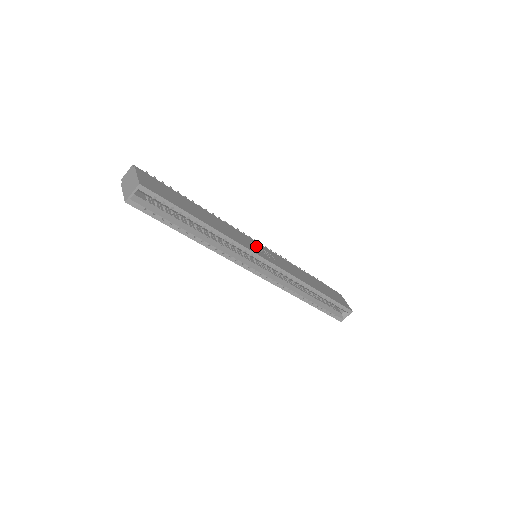
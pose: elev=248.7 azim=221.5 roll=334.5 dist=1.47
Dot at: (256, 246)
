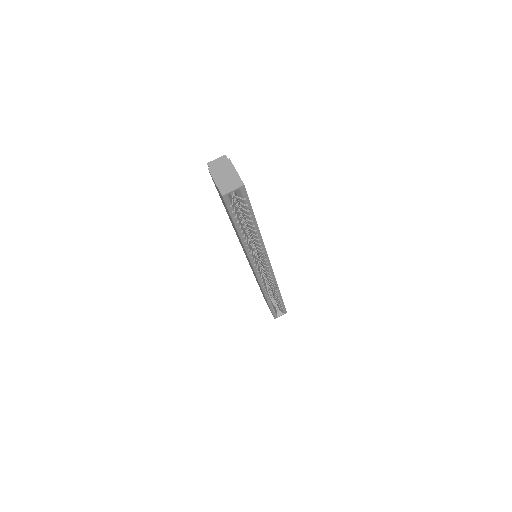
Dot at: occluded
